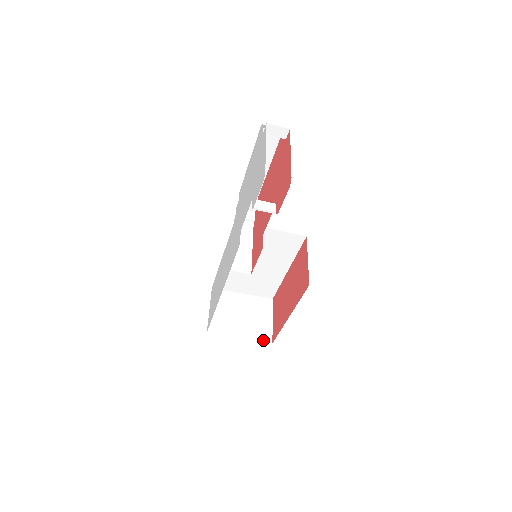
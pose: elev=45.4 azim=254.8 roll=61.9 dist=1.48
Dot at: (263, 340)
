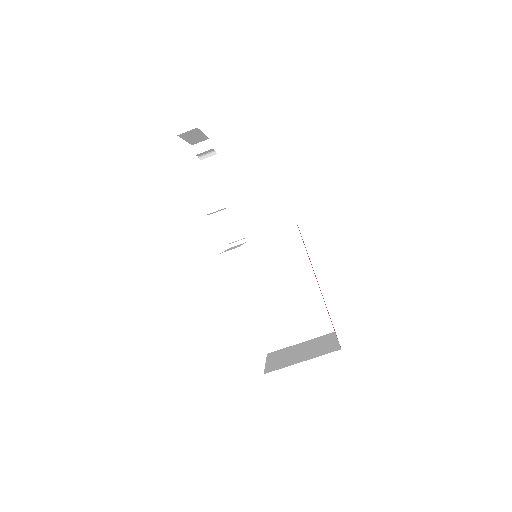
Dot at: (329, 352)
